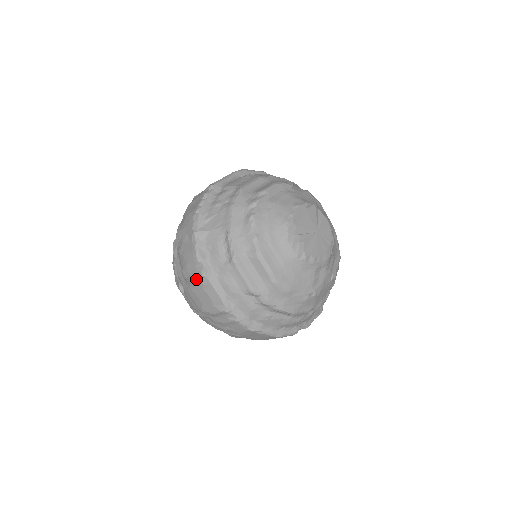
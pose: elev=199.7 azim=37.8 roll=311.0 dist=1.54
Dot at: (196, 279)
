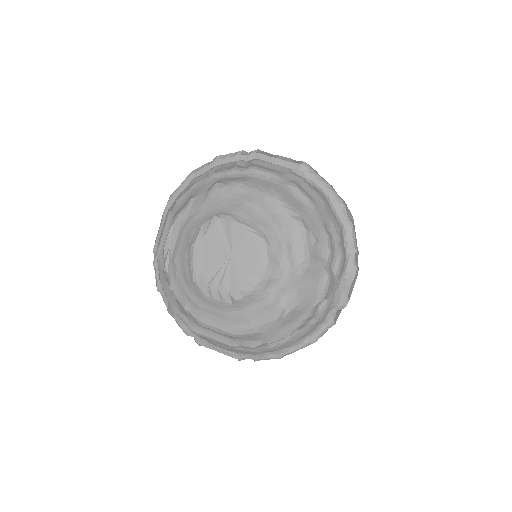
Dot at: occluded
